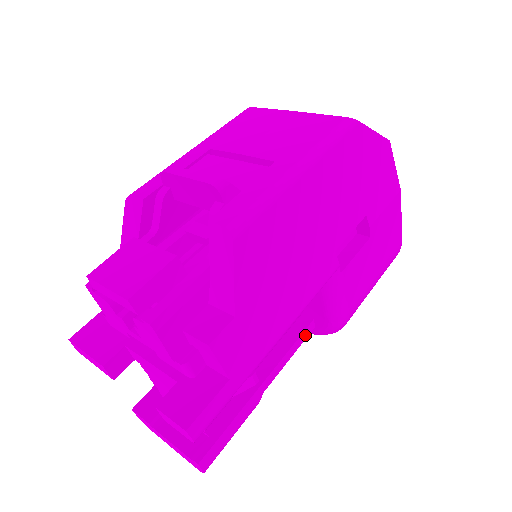
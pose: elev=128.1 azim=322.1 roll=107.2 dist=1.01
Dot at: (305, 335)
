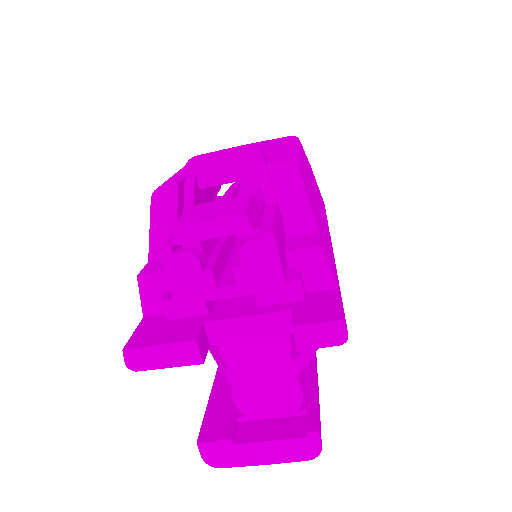
Dot at: occluded
